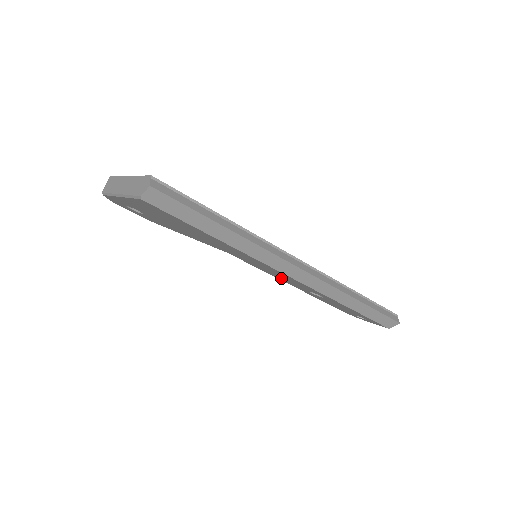
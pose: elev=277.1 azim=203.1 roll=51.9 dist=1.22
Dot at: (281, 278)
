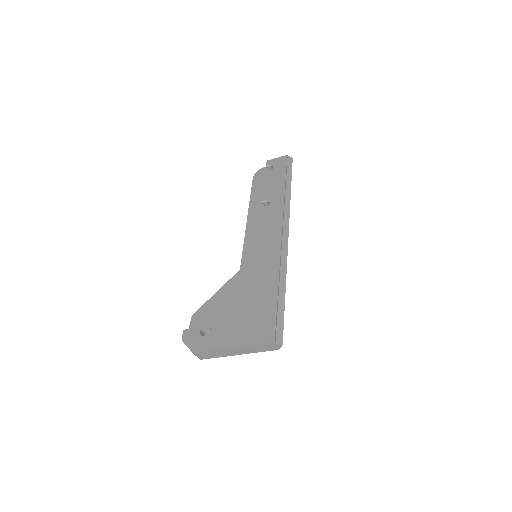
Dot at: occluded
